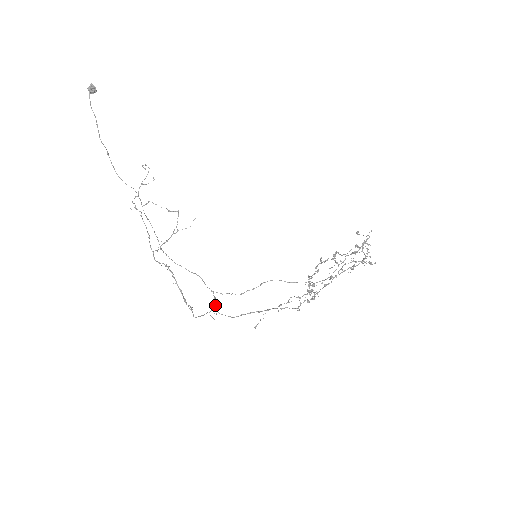
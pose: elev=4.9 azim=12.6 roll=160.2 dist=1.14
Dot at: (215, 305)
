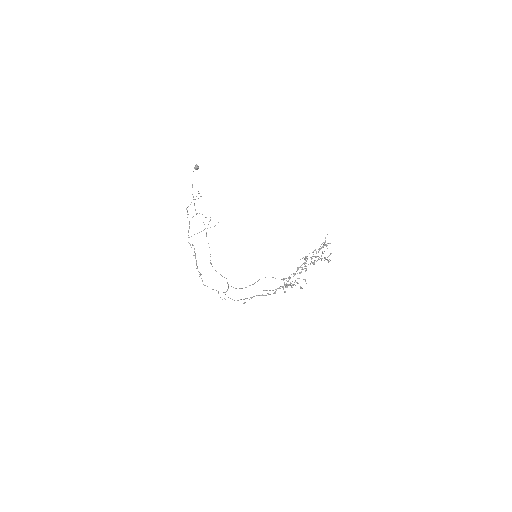
Dot at: (226, 291)
